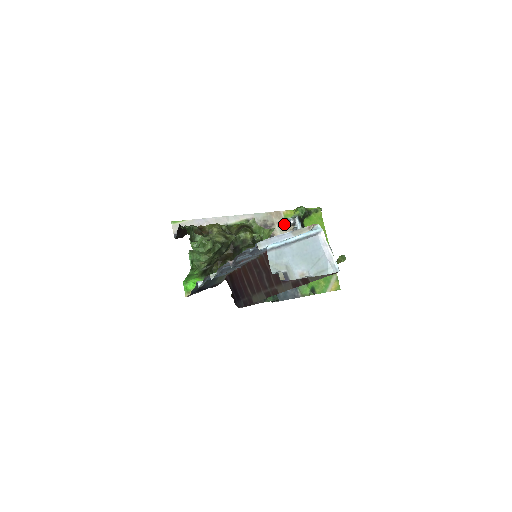
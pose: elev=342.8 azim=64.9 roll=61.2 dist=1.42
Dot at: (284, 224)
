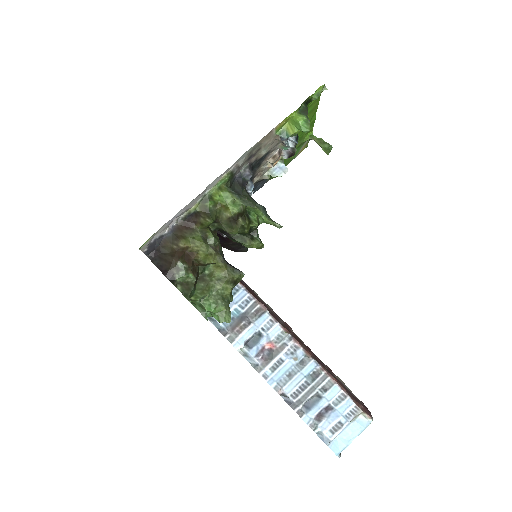
Dot at: (273, 141)
